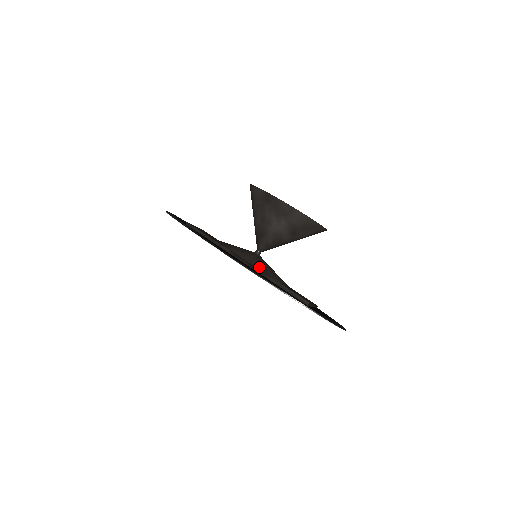
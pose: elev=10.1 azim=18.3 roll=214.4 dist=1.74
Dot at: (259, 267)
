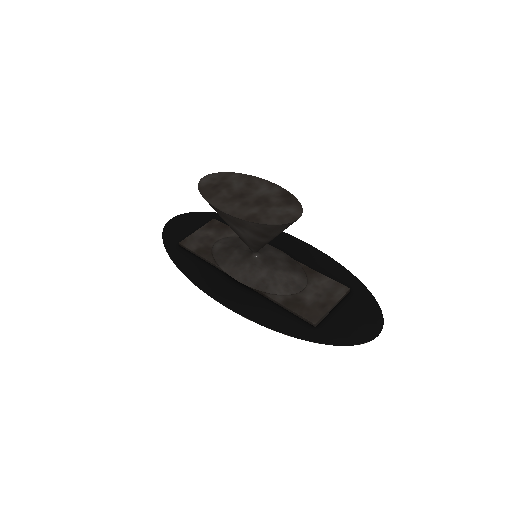
Dot at: (255, 284)
